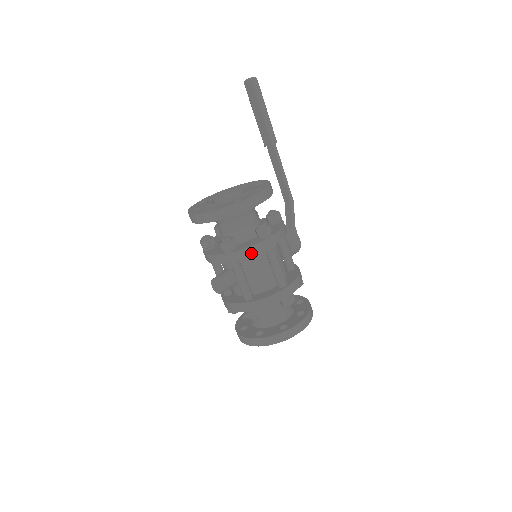
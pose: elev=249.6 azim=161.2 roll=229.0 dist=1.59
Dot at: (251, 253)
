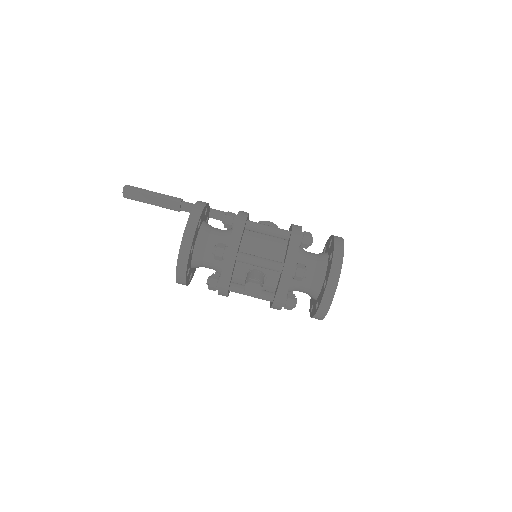
Dot at: (238, 234)
